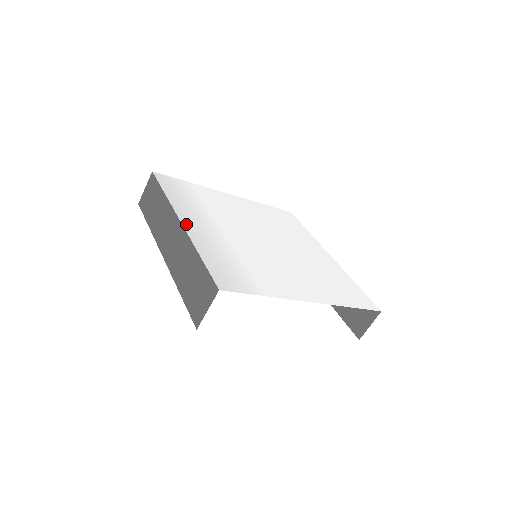
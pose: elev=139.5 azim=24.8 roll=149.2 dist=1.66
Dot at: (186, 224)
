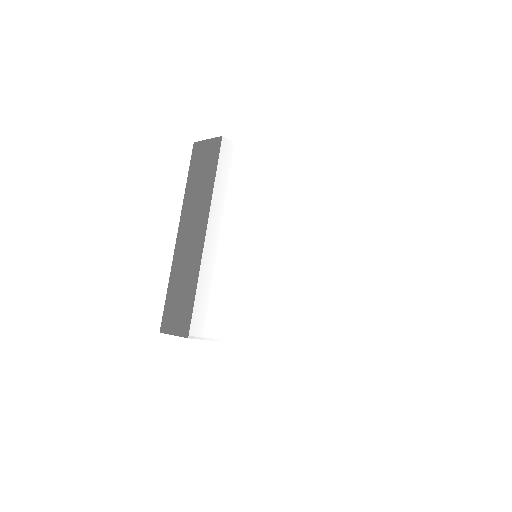
Dot at: (209, 239)
